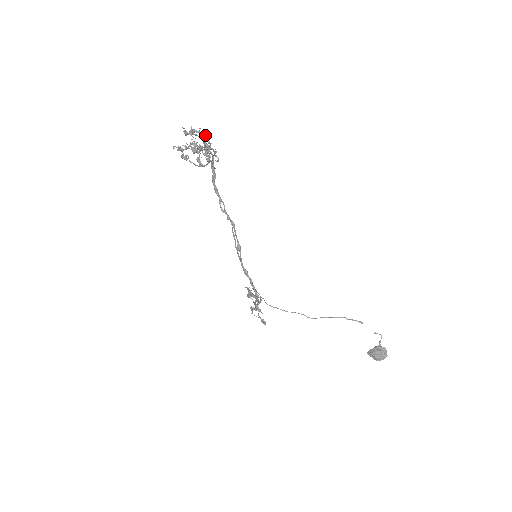
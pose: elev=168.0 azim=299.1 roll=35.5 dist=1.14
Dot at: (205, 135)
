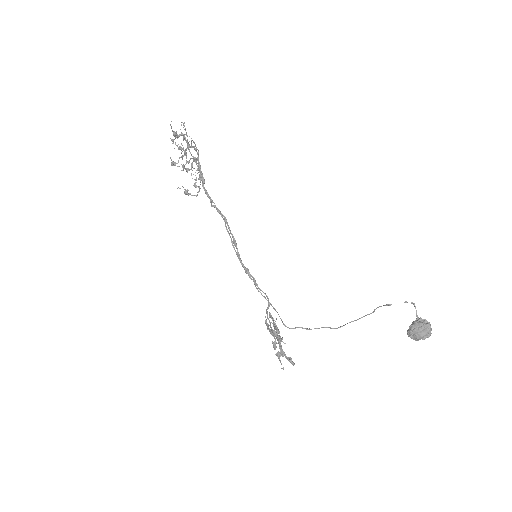
Dot at: occluded
